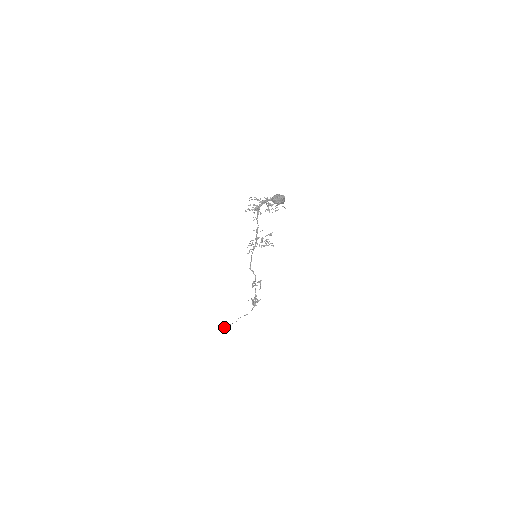
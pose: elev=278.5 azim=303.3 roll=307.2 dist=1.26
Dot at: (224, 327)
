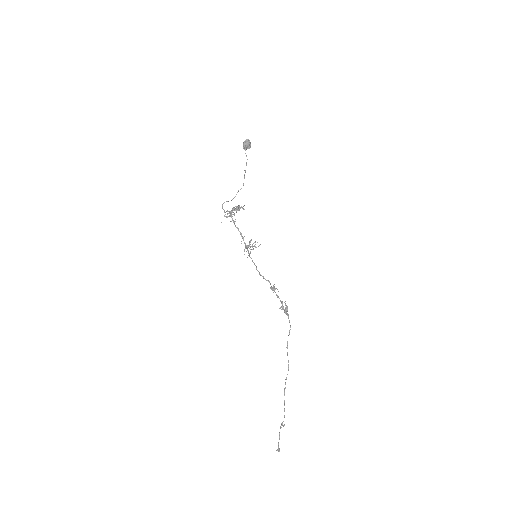
Dot at: occluded
